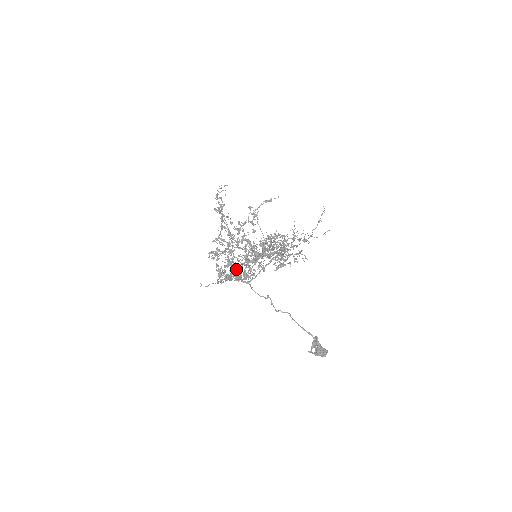
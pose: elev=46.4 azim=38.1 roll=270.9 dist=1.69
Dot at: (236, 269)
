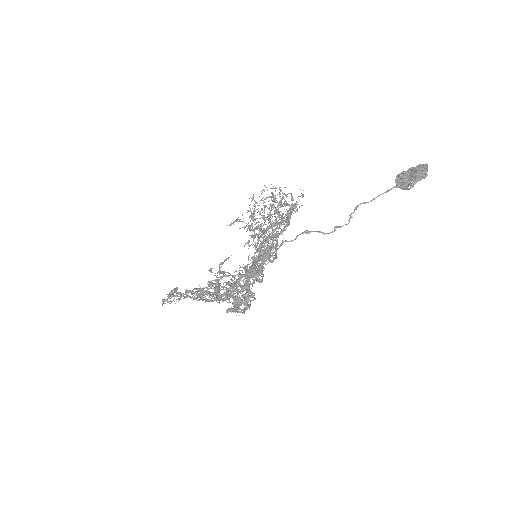
Dot at: (246, 270)
